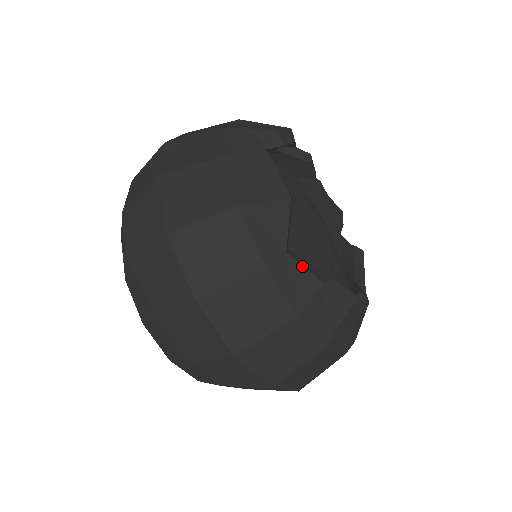
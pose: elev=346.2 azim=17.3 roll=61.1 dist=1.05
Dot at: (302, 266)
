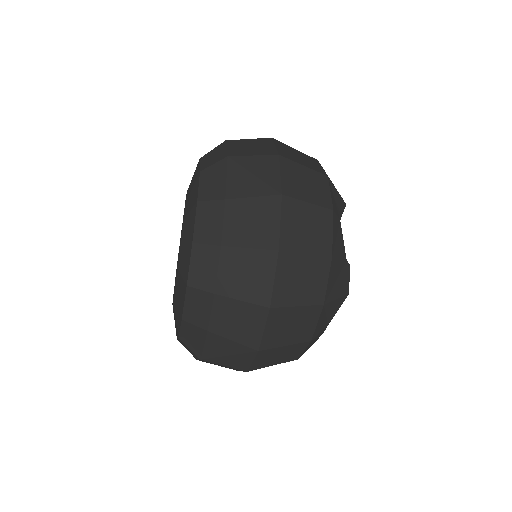
Dot at: occluded
